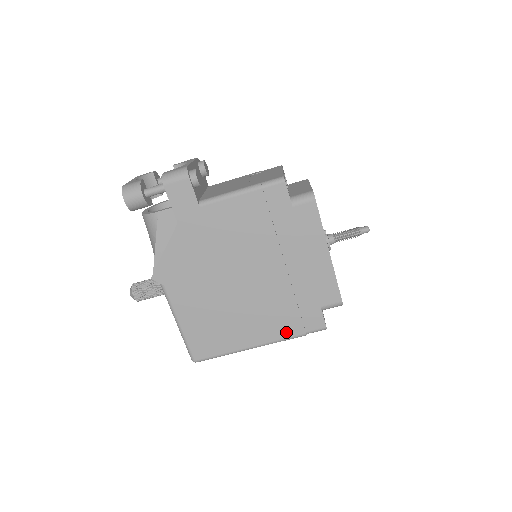
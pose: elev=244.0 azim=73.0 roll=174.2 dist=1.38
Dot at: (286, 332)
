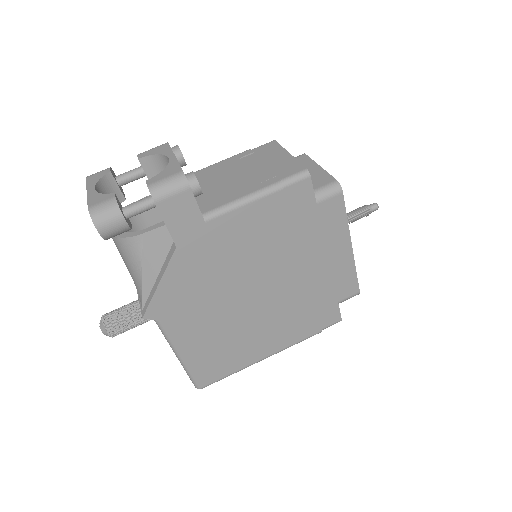
Dot at: (302, 335)
